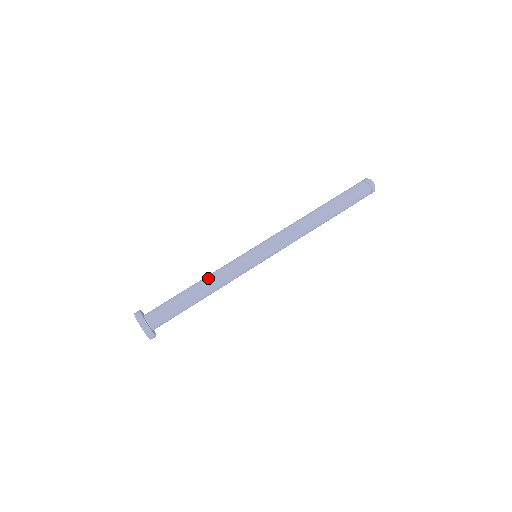
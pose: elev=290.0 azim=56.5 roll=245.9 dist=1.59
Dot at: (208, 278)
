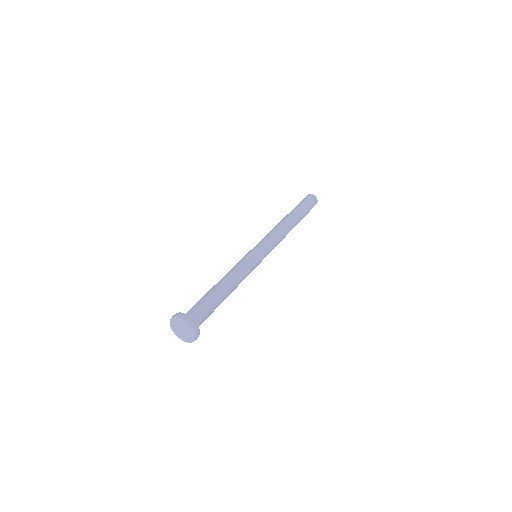
Dot at: occluded
